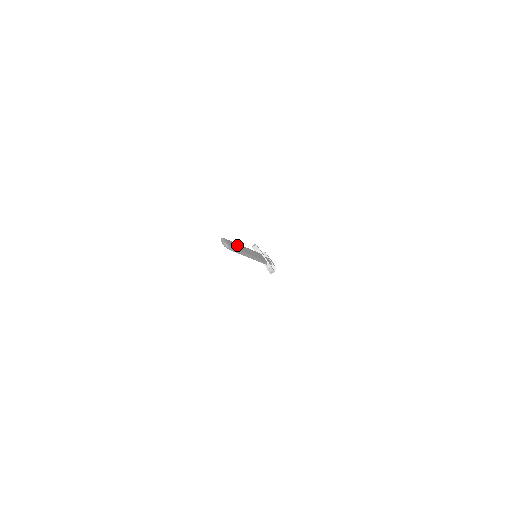
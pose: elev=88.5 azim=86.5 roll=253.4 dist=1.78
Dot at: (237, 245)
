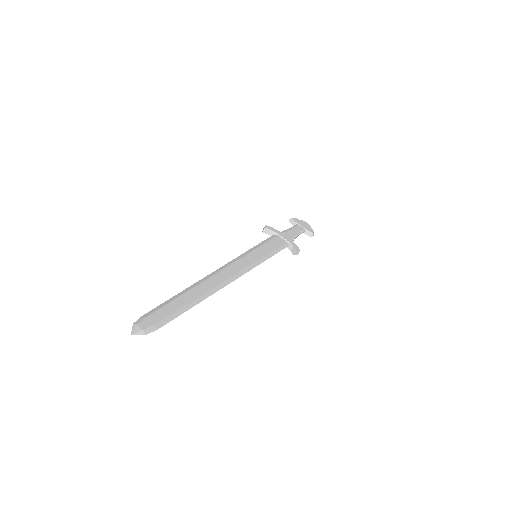
Dot at: (186, 295)
